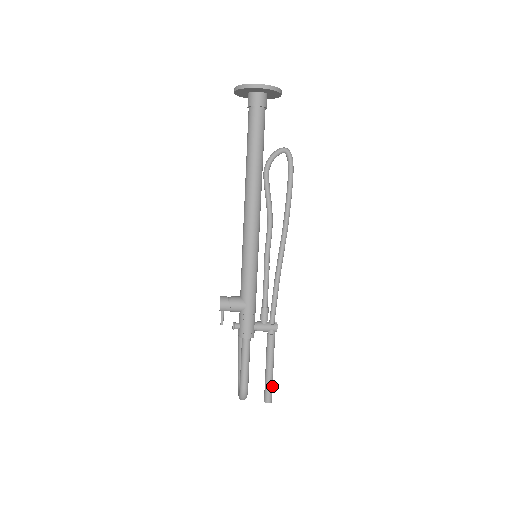
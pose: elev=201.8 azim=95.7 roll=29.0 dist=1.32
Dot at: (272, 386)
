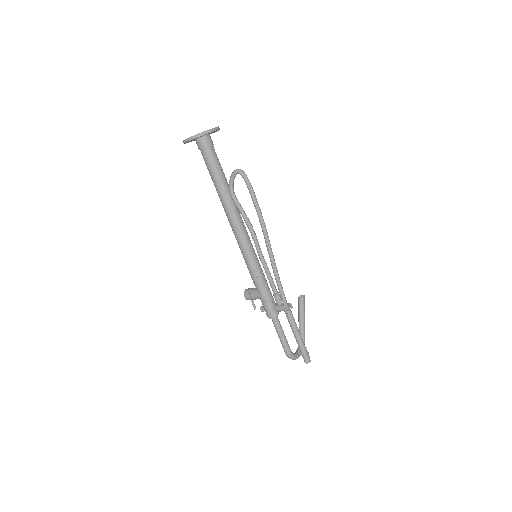
Dot at: (305, 351)
